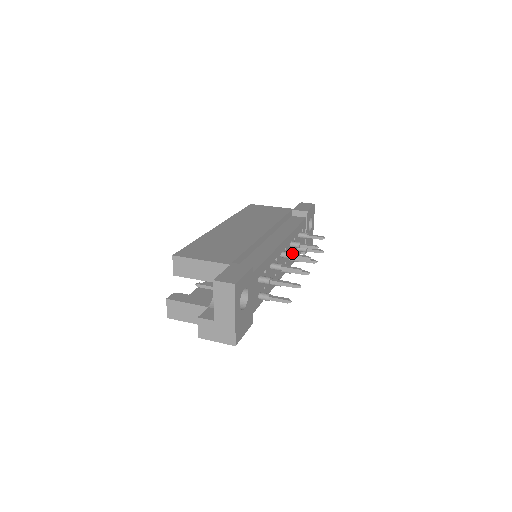
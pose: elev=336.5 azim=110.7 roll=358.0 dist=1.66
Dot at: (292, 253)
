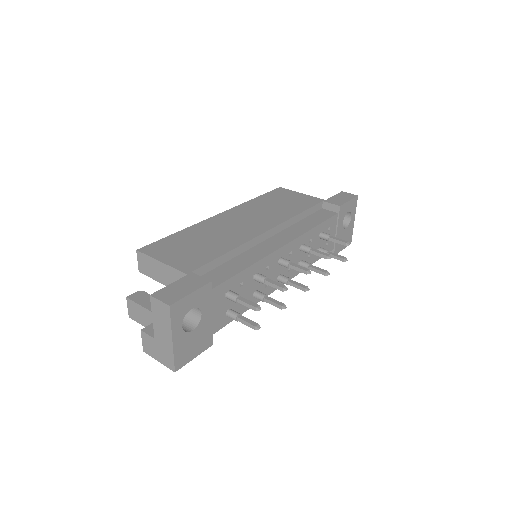
Dot at: (305, 257)
